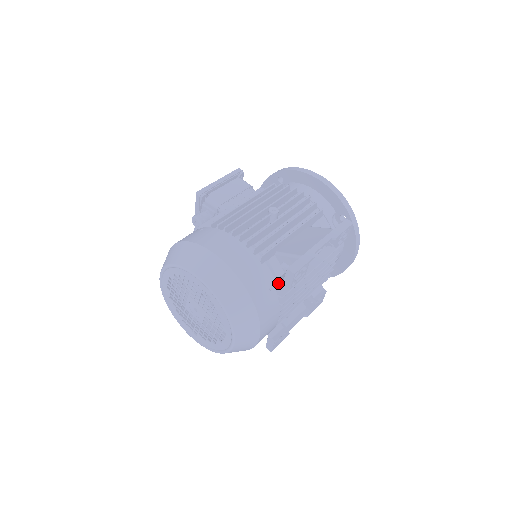
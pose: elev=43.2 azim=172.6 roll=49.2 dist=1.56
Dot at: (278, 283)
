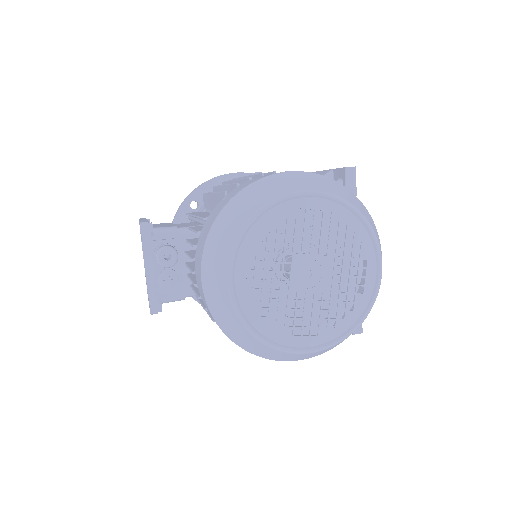
Dot at: occluded
